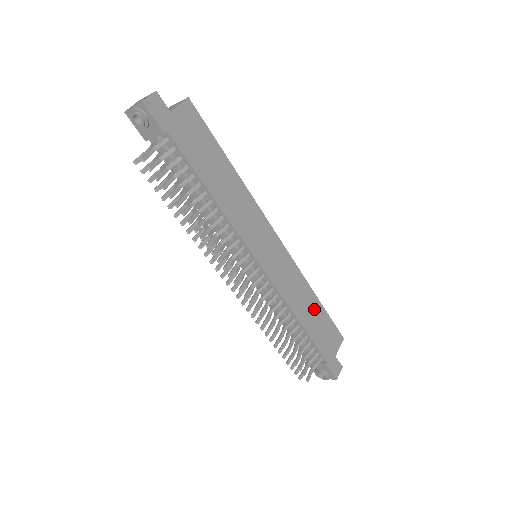
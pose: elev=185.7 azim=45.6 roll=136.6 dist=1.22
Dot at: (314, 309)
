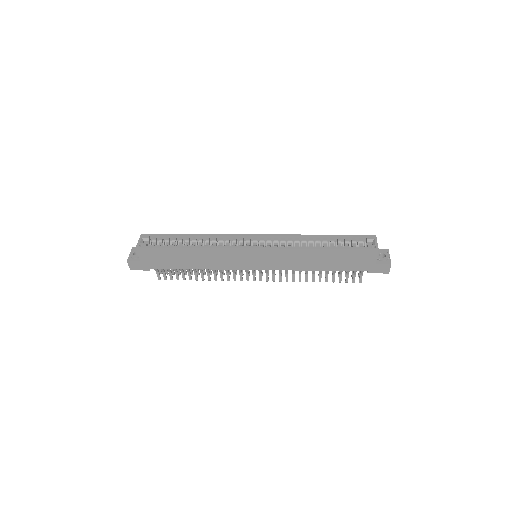
Dot at: (326, 256)
